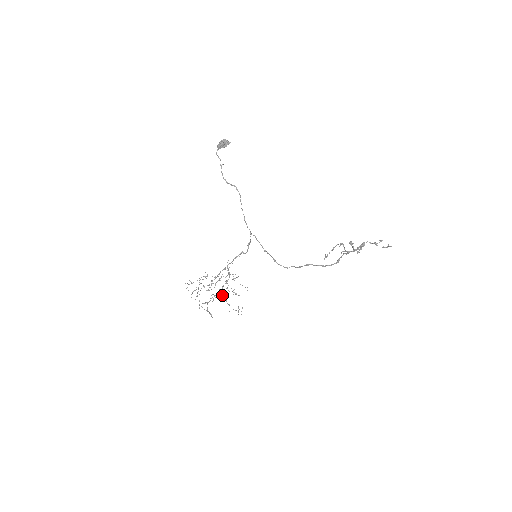
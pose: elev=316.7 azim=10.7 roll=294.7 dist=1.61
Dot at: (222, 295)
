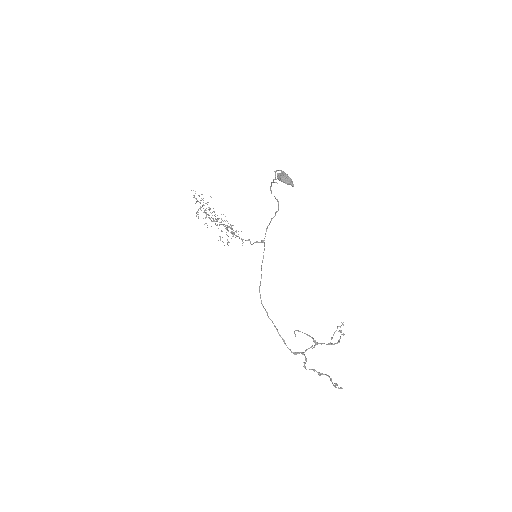
Dot at: occluded
